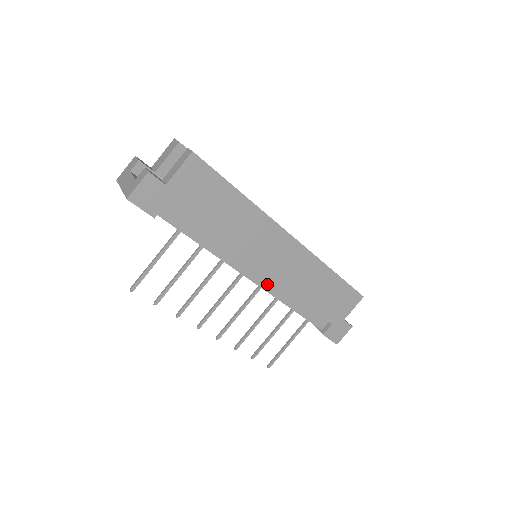
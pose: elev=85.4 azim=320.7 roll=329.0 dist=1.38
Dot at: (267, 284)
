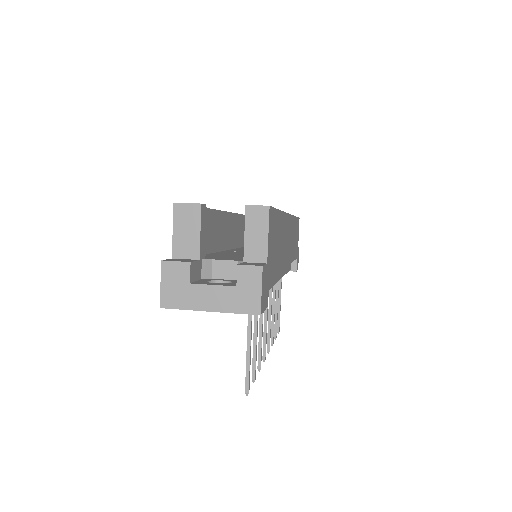
Dot at: (281, 271)
